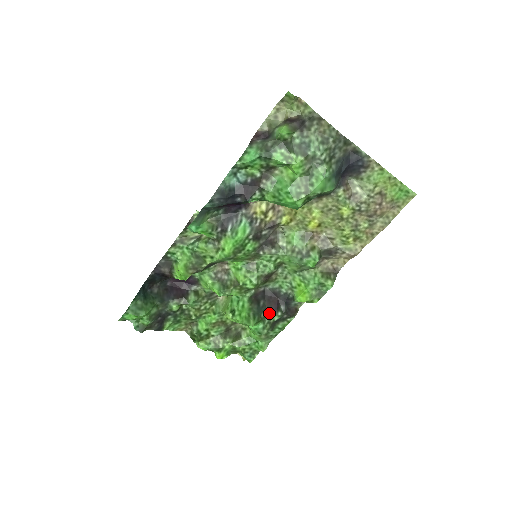
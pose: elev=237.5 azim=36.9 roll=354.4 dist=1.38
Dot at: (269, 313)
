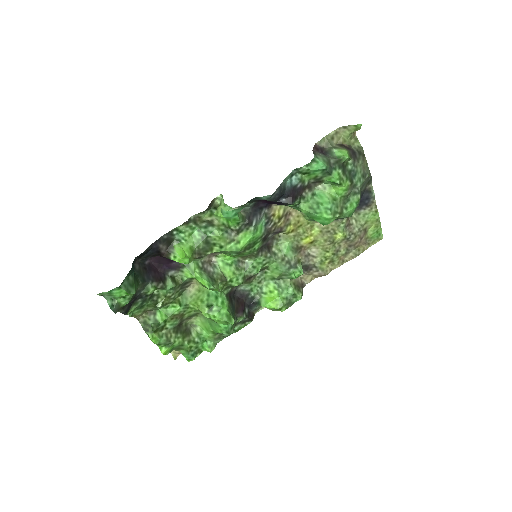
Dot at: (237, 314)
